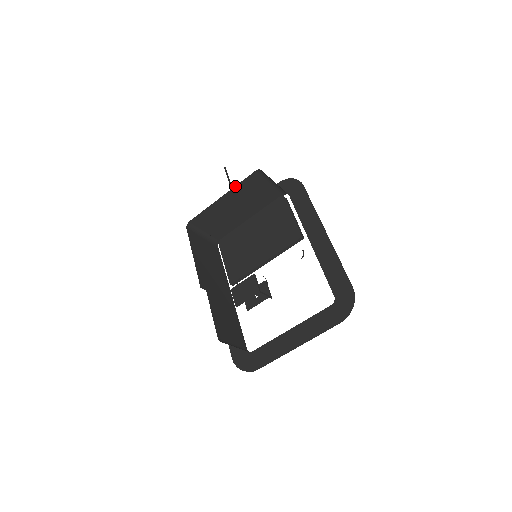
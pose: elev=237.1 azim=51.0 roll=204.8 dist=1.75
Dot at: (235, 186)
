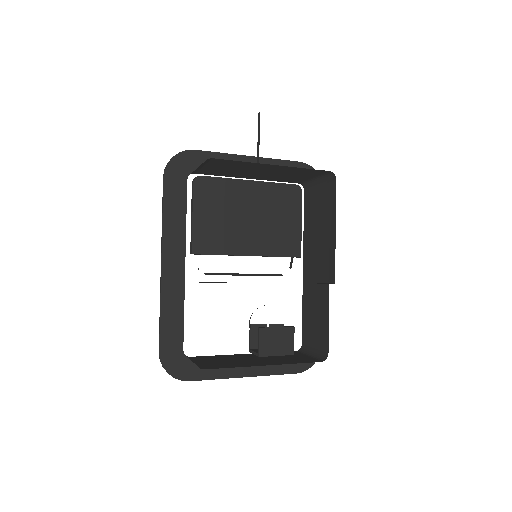
Dot at: occluded
